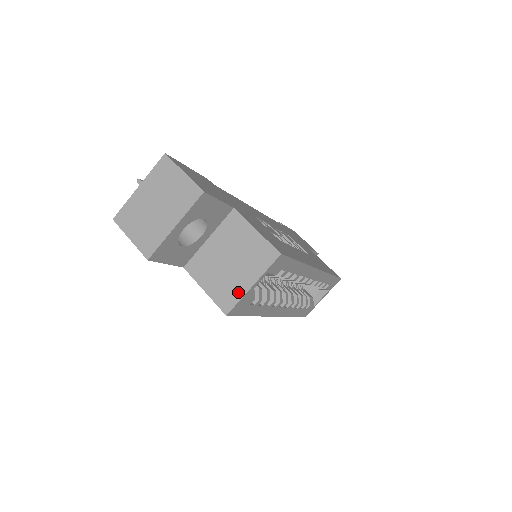
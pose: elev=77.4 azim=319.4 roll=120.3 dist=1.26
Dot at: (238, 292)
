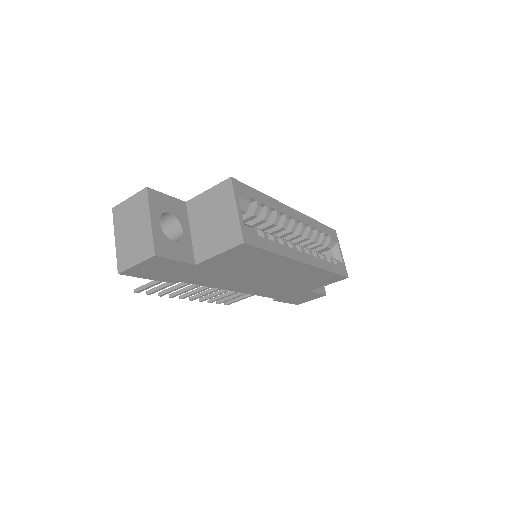
Dot at: (234, 224)
